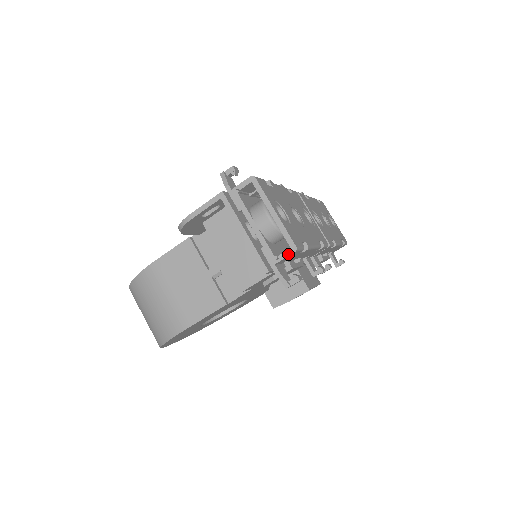
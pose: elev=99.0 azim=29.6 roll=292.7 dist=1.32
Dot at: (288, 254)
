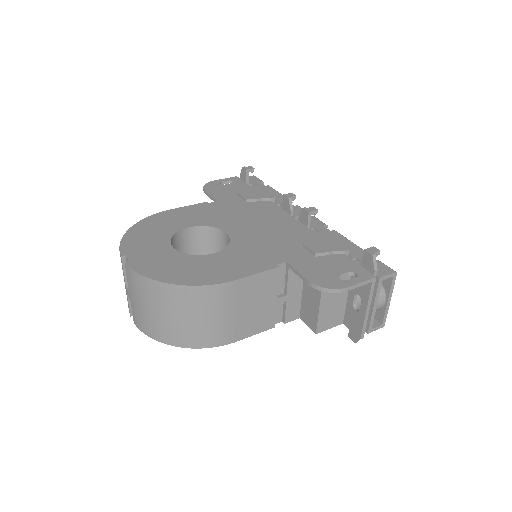
Dot at: (379, 328)
